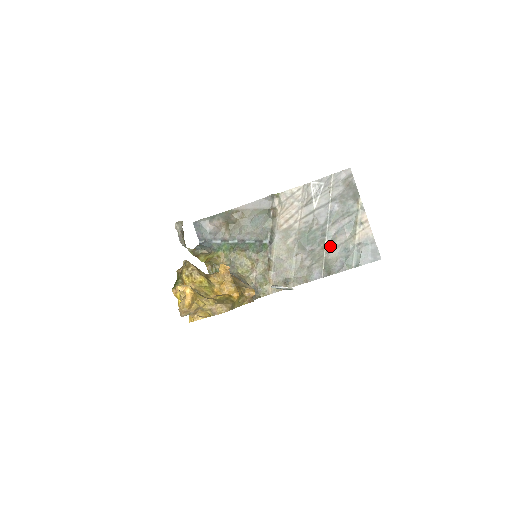
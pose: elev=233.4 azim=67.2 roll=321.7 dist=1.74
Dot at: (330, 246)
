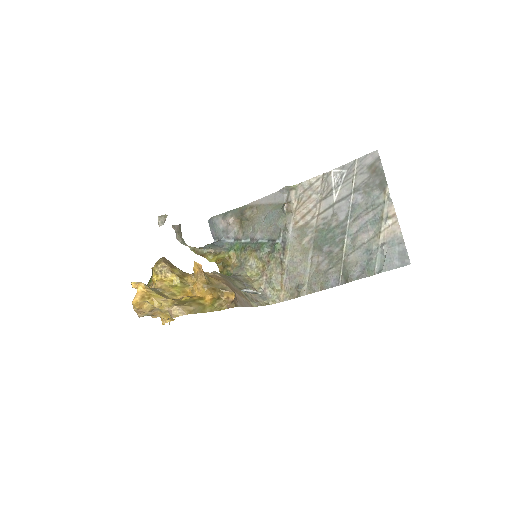
Dot at: (350, 247)
